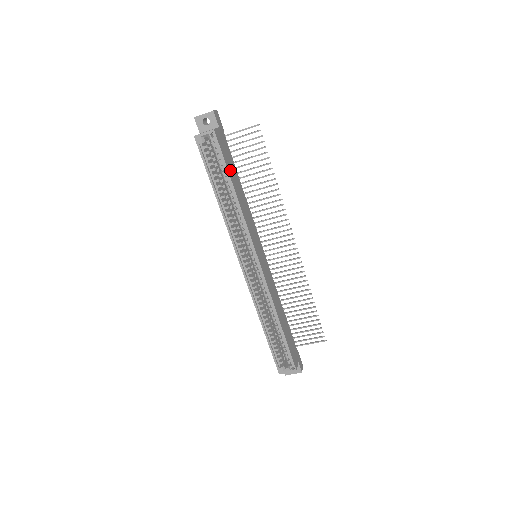
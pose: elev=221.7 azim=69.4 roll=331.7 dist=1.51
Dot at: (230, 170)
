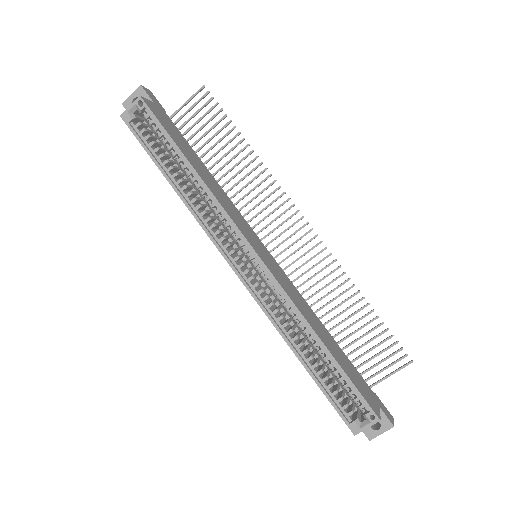
Dot at: (179, 144)
